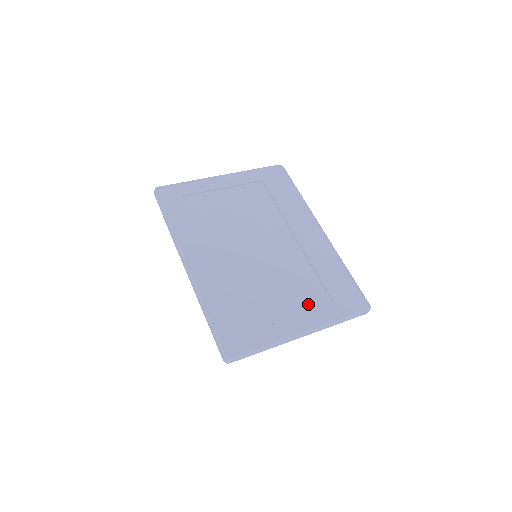
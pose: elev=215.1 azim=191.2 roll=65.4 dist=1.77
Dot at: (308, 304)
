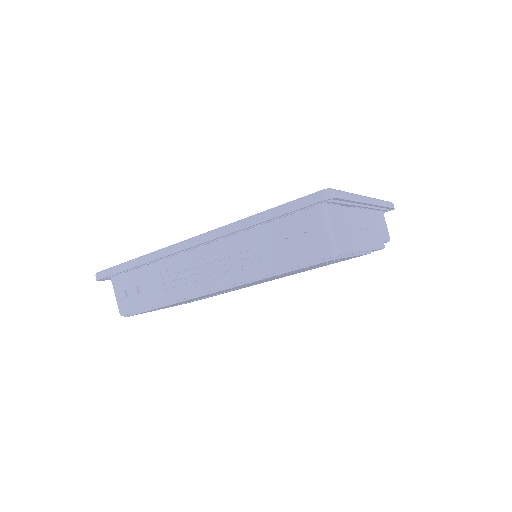
Dot at: occluded
